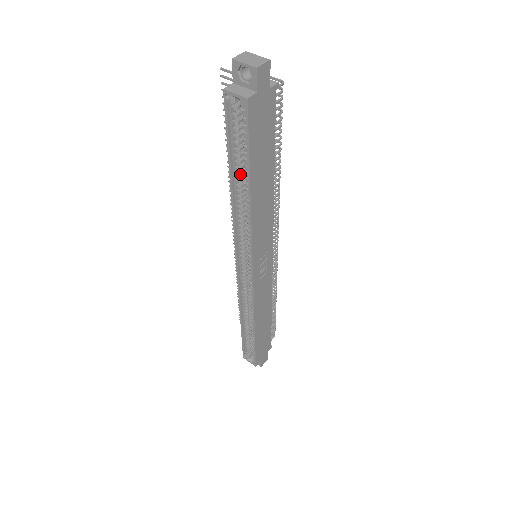
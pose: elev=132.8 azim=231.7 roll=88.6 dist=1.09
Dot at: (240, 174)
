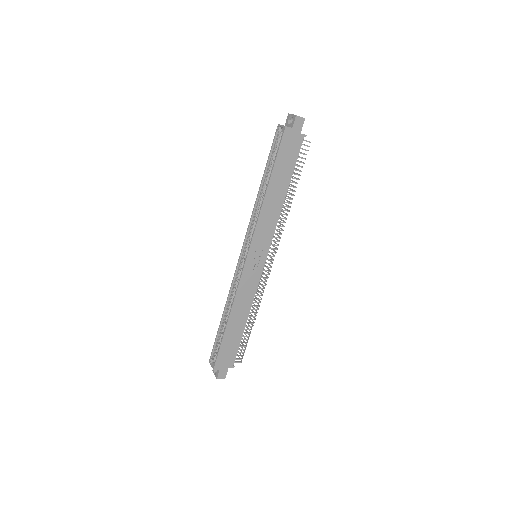
Dot at: (268, 177)
